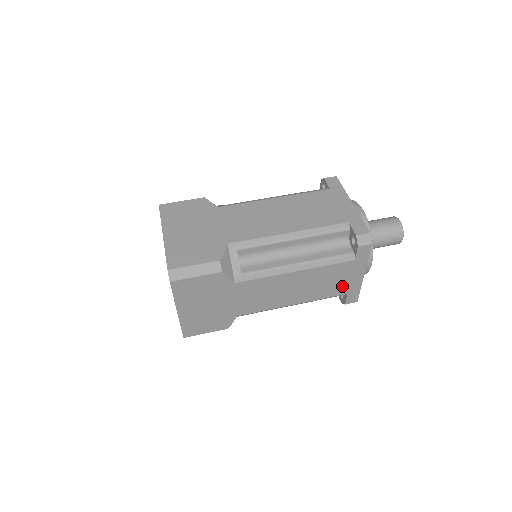
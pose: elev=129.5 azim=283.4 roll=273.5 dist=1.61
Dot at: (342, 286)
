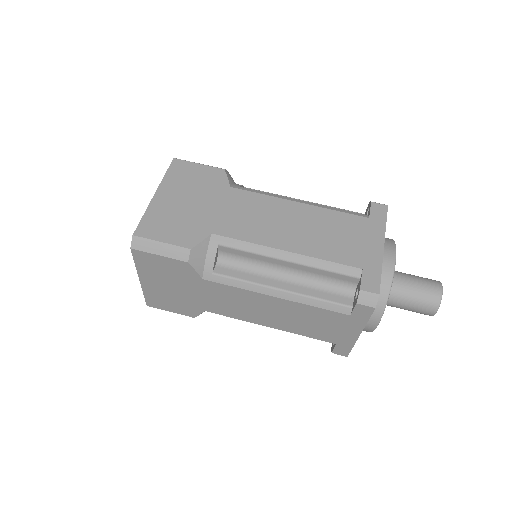
Dot at: (331, 334)
